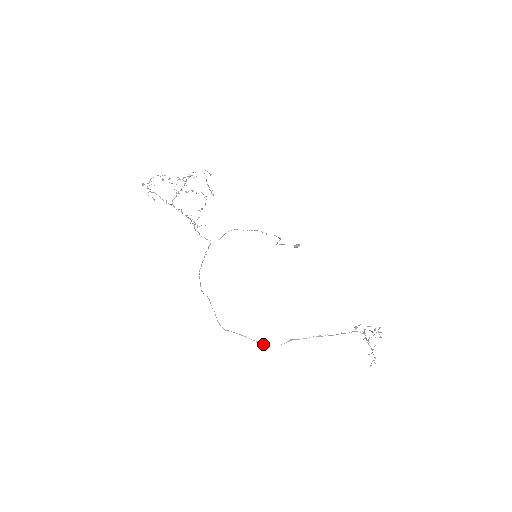
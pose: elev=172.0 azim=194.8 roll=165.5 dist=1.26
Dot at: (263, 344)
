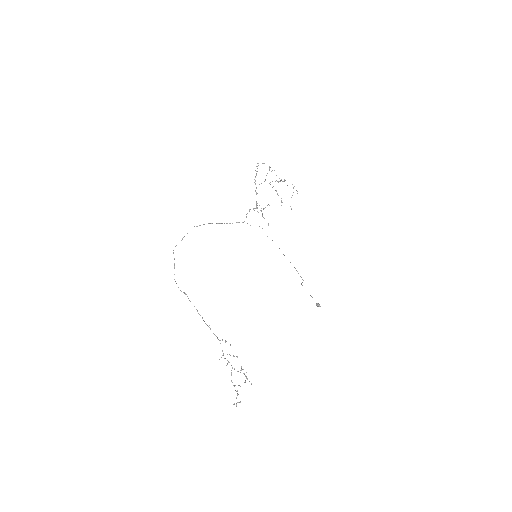
Dot at: occluded
